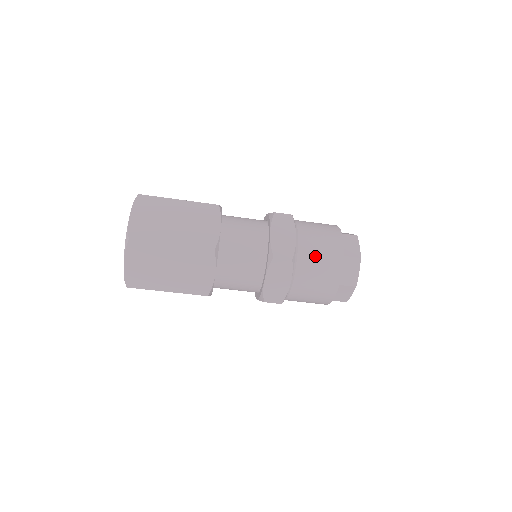
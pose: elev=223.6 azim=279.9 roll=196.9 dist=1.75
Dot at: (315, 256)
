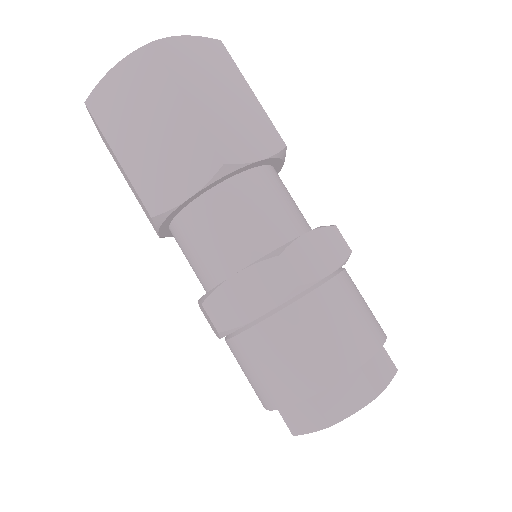
Dot at: (327, 321)
